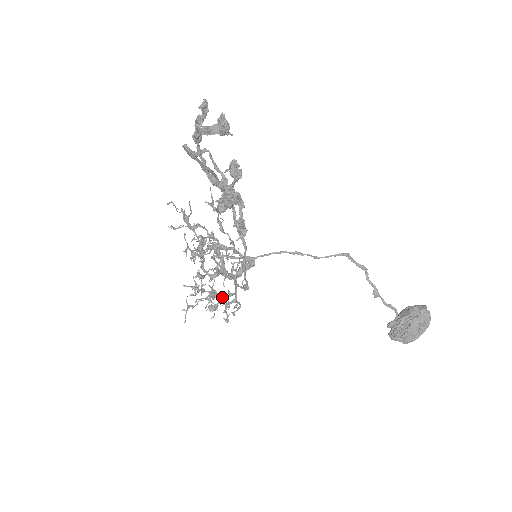
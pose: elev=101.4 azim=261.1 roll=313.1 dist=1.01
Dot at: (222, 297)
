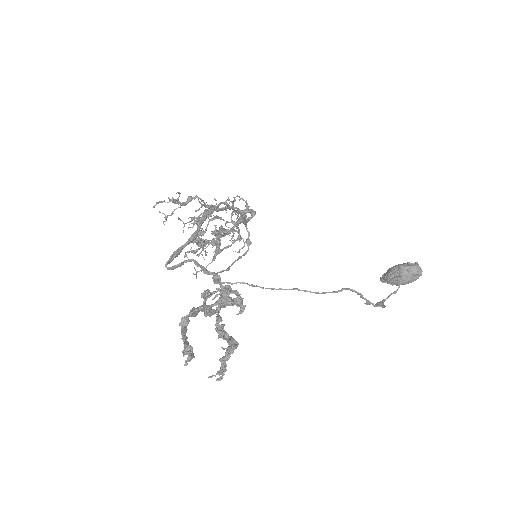
Dot at: occluded
